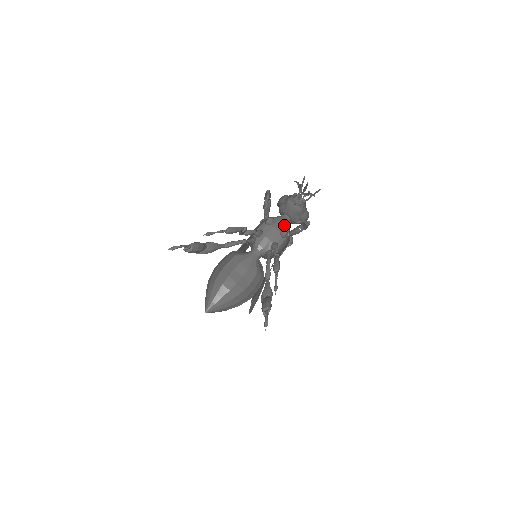
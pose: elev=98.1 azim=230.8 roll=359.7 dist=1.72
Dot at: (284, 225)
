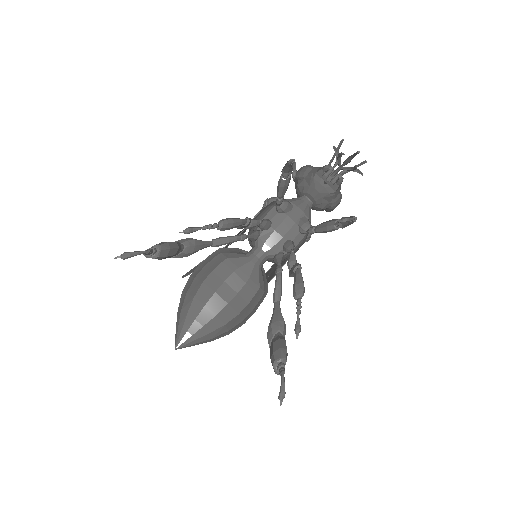
Dot at: (305, 213)
